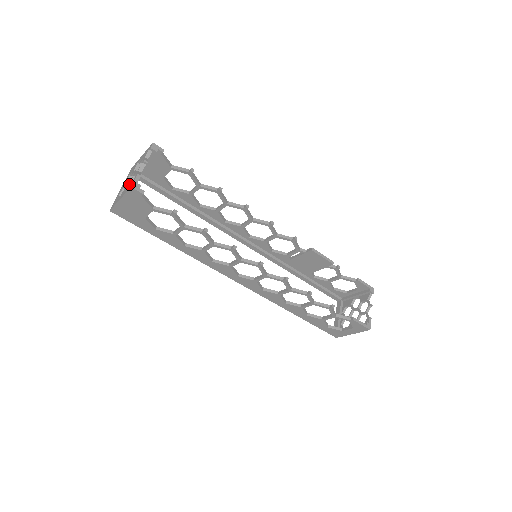
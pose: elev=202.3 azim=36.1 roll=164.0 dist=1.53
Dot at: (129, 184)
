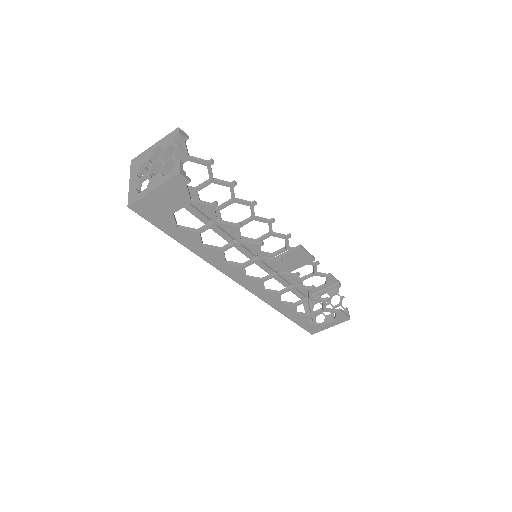
Dot at: (160, 173)
